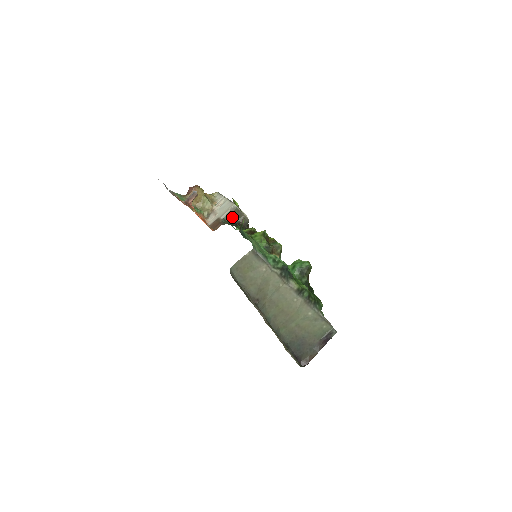
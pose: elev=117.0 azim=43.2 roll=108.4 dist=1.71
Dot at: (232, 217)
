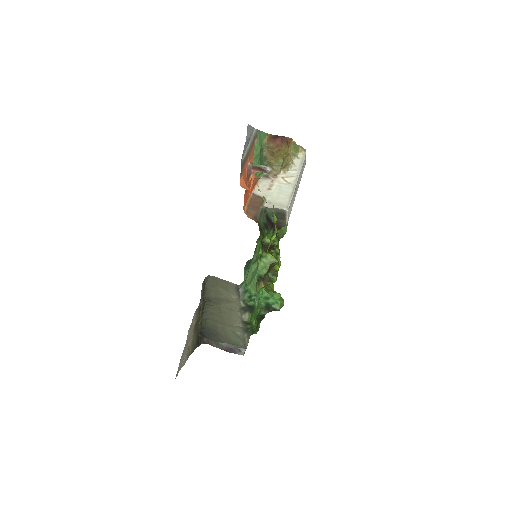
Dot at: (274, 213)
